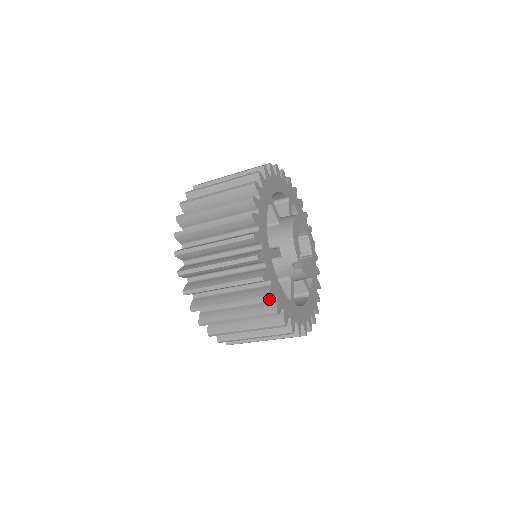
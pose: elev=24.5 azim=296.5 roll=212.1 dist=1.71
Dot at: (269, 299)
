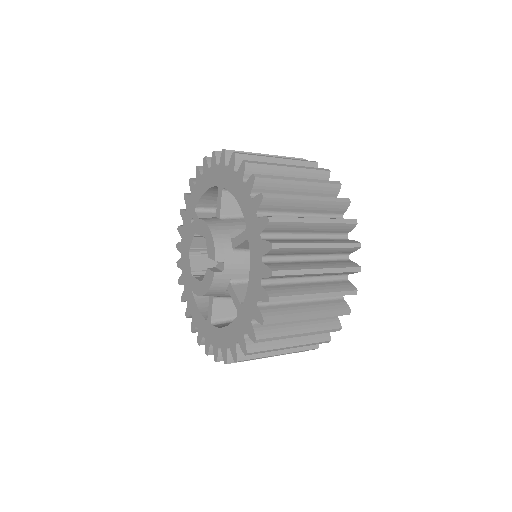
Dot at: (359, 271)
